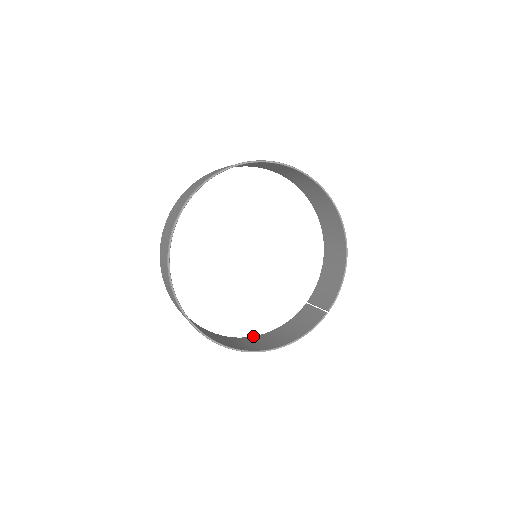
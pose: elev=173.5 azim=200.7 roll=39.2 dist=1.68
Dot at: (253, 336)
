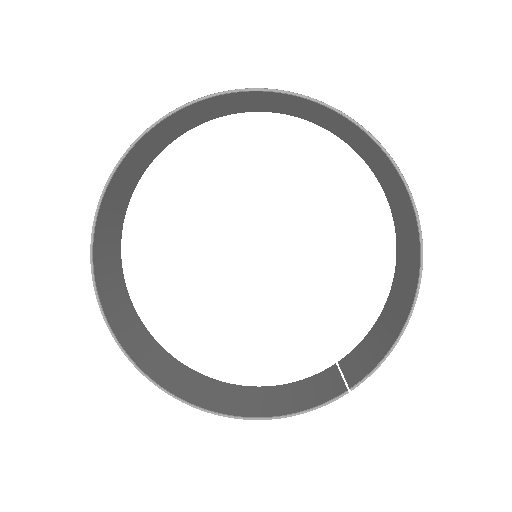
Dot at: occluded
